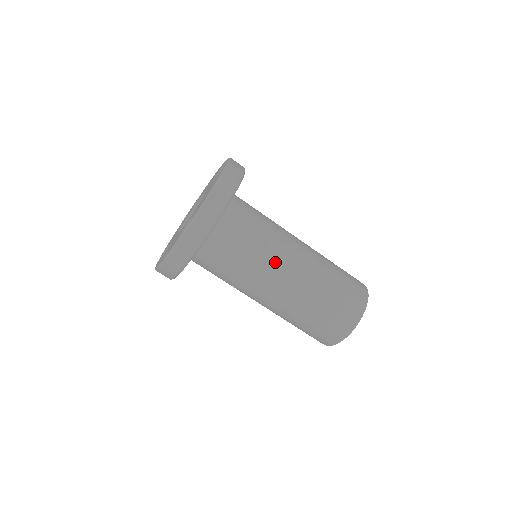
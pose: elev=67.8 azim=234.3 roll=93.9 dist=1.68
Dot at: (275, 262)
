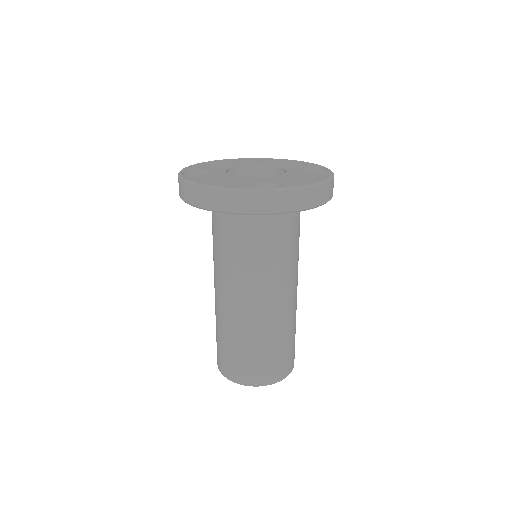
Dot at: (280, 281)
